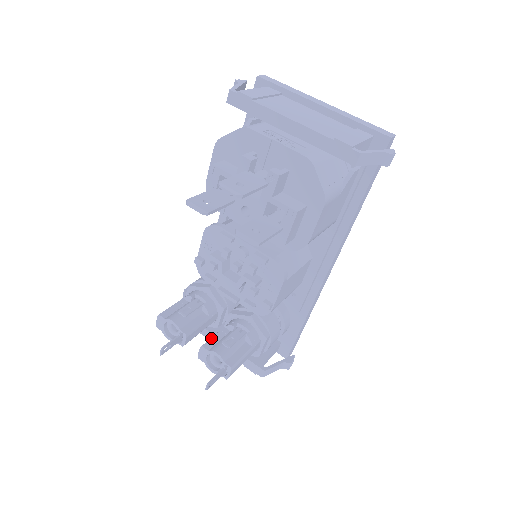
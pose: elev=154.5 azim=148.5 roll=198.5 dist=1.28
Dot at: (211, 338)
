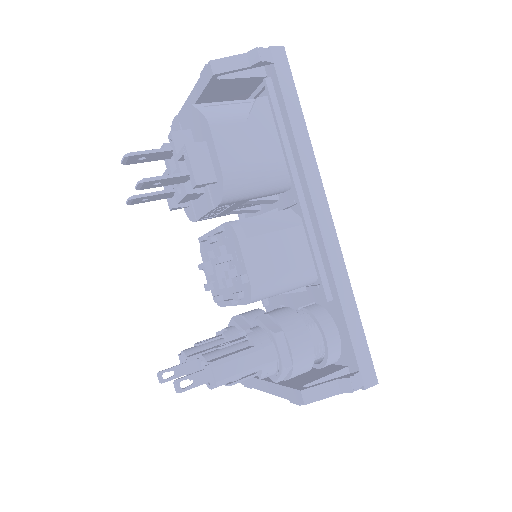
Dot at: occluded
